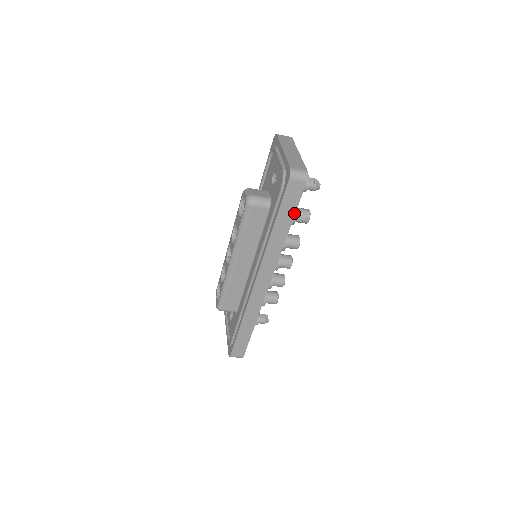
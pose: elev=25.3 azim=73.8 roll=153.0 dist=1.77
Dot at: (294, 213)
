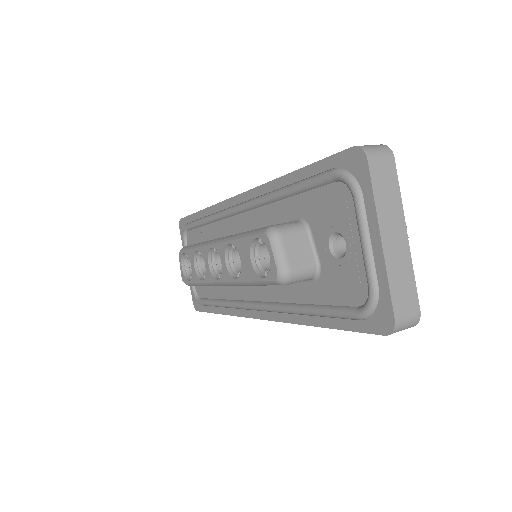
Dot at: occluded
